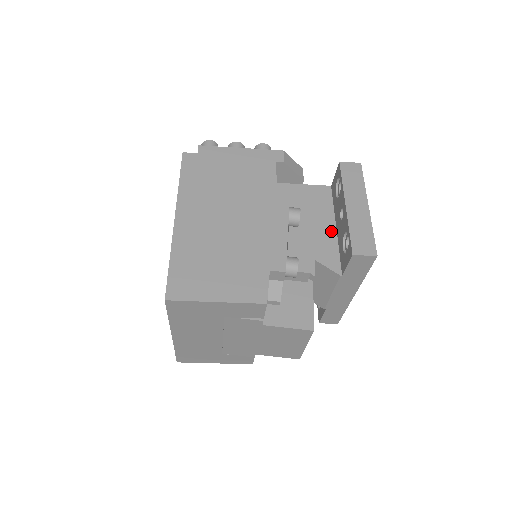
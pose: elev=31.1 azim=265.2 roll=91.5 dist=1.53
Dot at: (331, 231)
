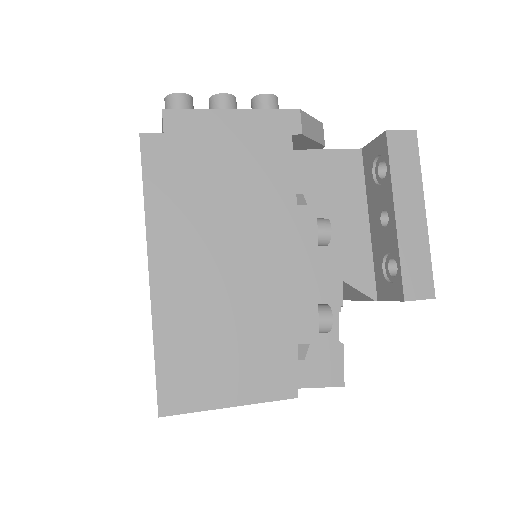
Dot at: (363, 230)
